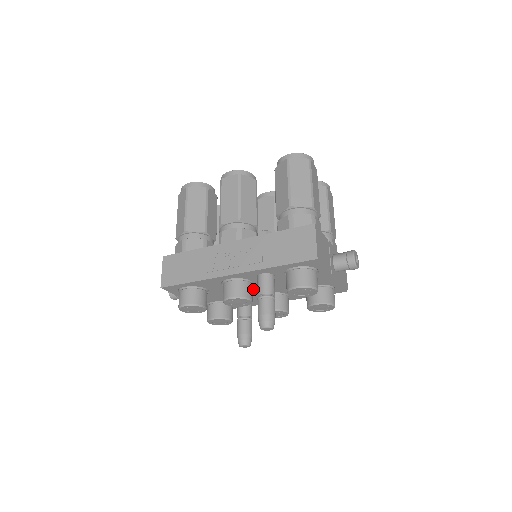
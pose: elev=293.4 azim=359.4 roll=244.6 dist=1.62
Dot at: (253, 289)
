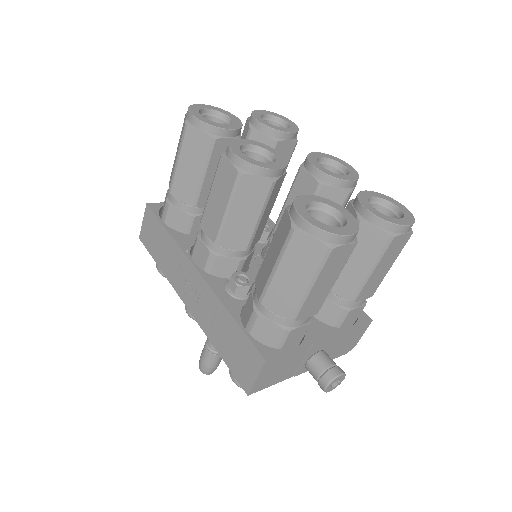
Dot at: occluded
